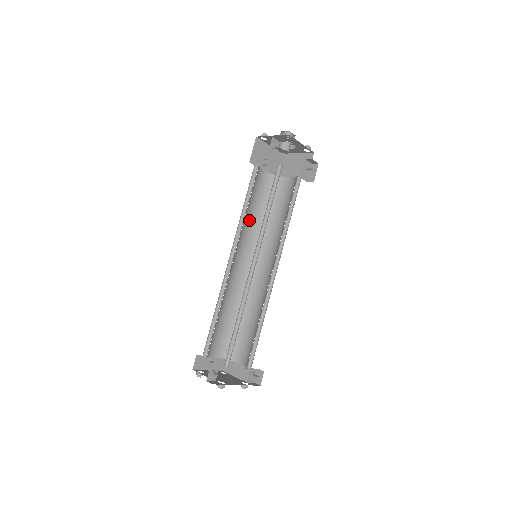
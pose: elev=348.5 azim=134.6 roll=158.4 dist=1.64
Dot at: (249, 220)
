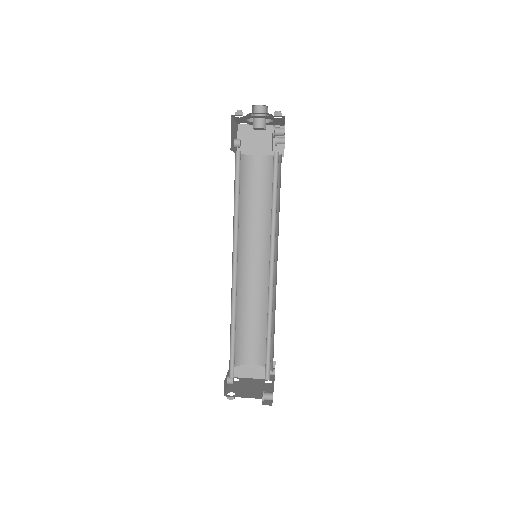
Dot at: (233, 216)
